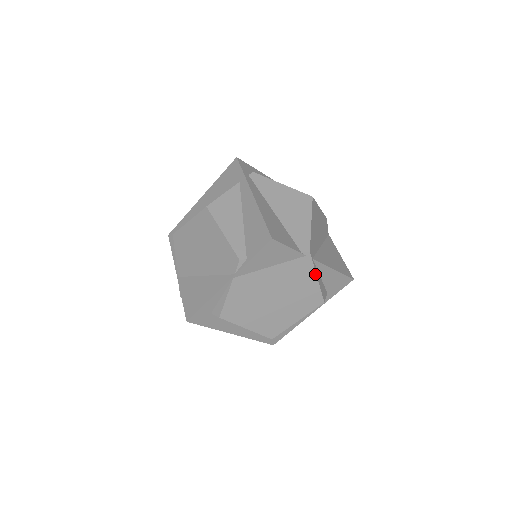
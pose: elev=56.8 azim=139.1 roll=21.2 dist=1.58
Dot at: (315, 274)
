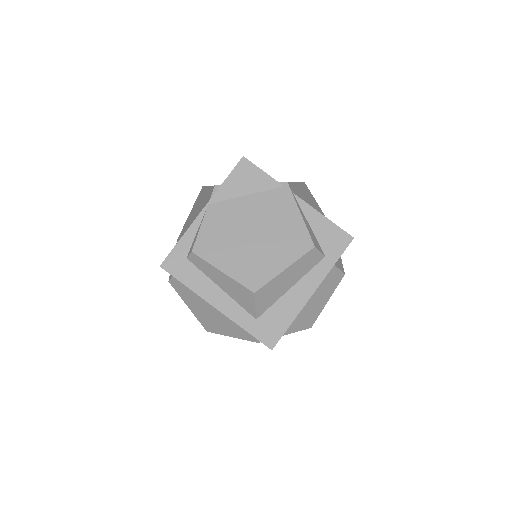
Dot at: (297, 209)
